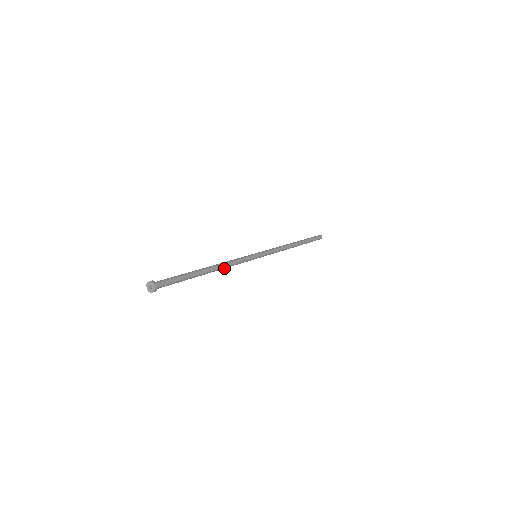
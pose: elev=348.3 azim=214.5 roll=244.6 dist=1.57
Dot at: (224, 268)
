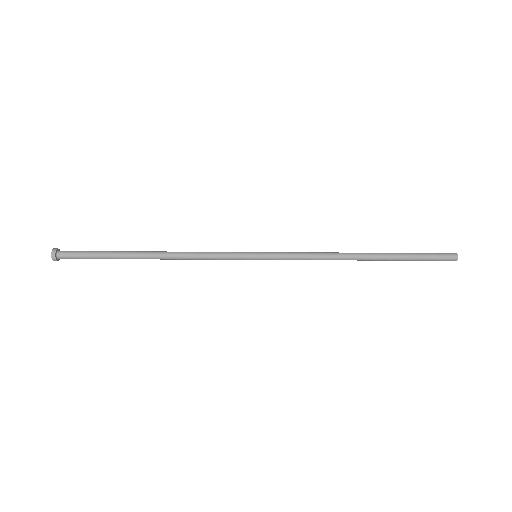
Dot at: (181, 257)
